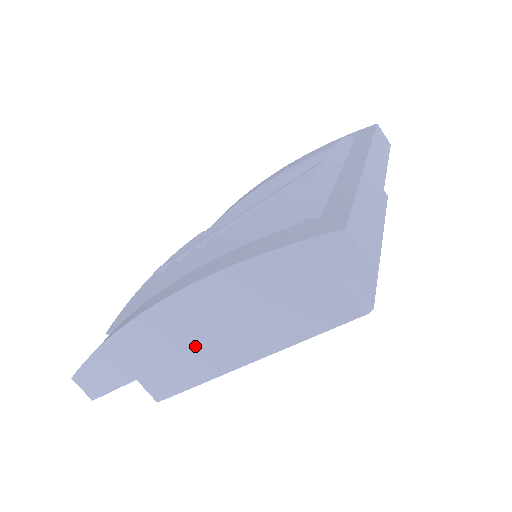
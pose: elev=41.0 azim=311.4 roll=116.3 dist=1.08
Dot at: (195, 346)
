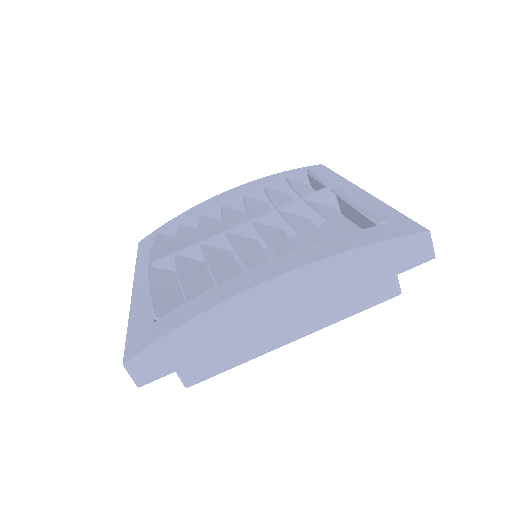
Dot at: (283, 321)
